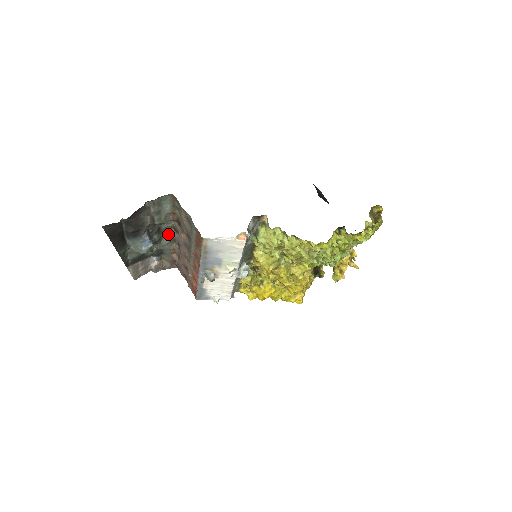
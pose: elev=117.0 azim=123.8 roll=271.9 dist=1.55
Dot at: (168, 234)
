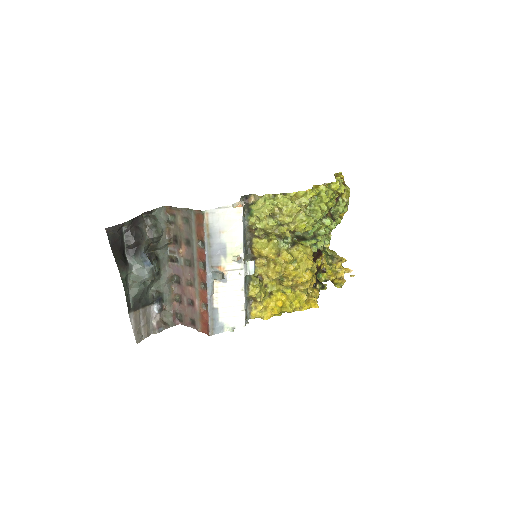
Dot at: (166, 270)
